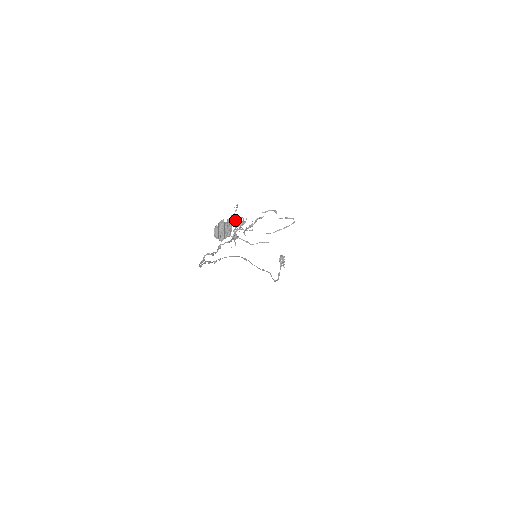
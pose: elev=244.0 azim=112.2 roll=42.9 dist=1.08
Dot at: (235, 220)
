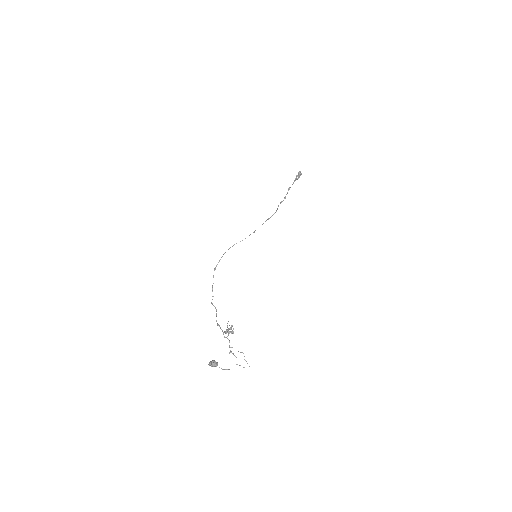
Dot at: (228, 330)
